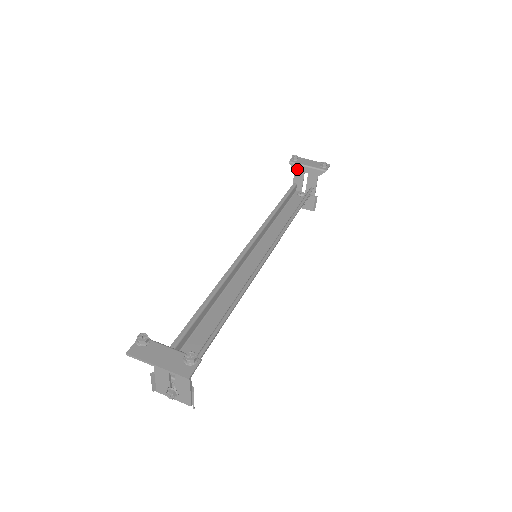
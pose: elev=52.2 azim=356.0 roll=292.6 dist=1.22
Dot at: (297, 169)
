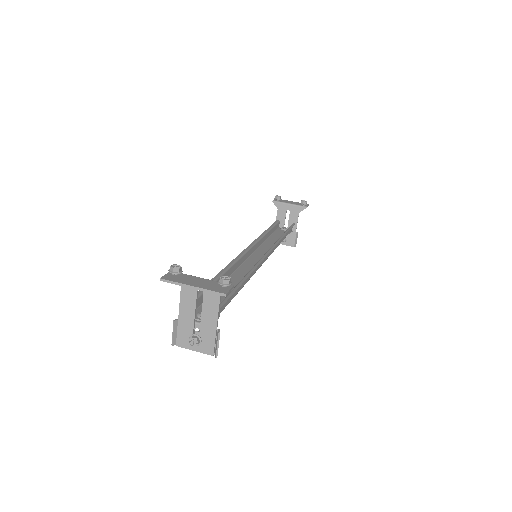
Dot at: (280, 207)
